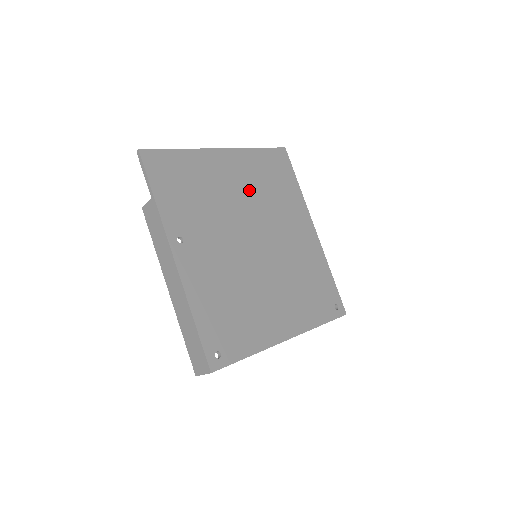
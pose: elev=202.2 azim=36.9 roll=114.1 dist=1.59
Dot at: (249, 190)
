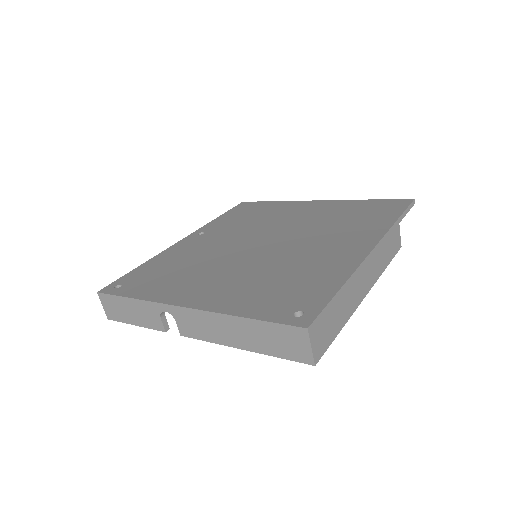
Dot at: (311, 219)
